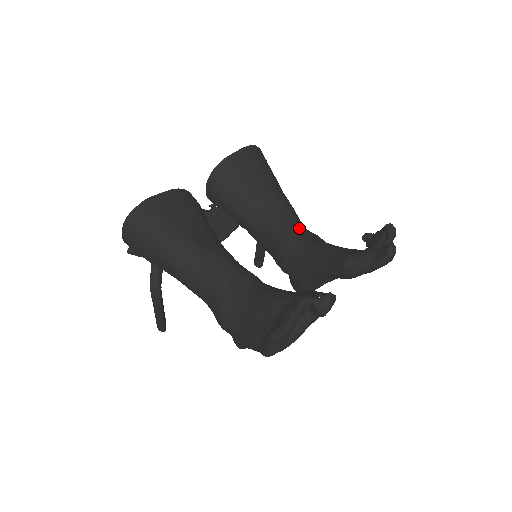
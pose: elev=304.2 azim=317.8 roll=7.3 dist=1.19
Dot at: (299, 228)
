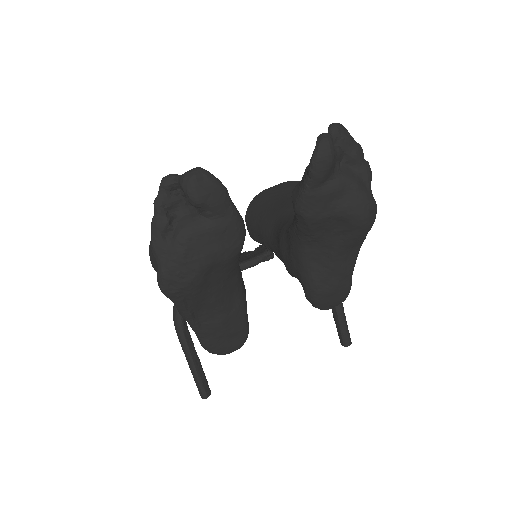
Dot at: occluded
